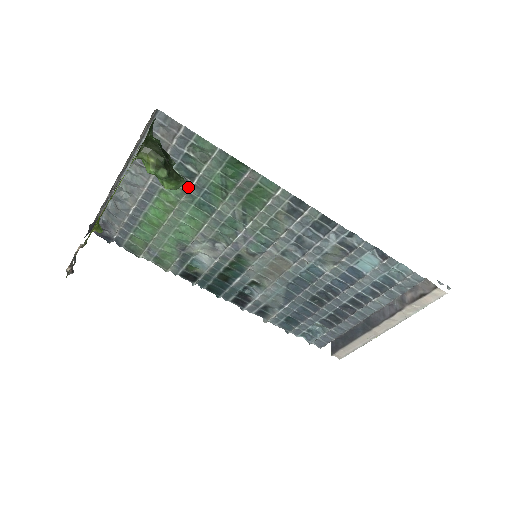
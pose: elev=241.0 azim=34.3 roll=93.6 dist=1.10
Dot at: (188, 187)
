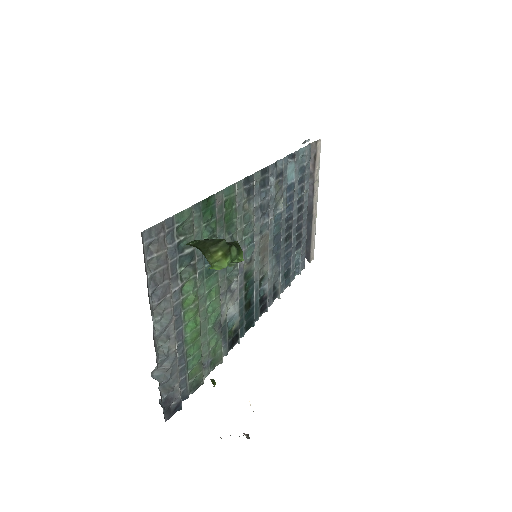
Dot at: (195, 269)
